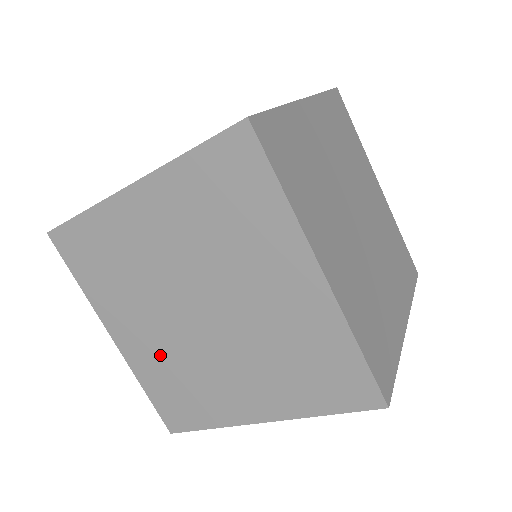
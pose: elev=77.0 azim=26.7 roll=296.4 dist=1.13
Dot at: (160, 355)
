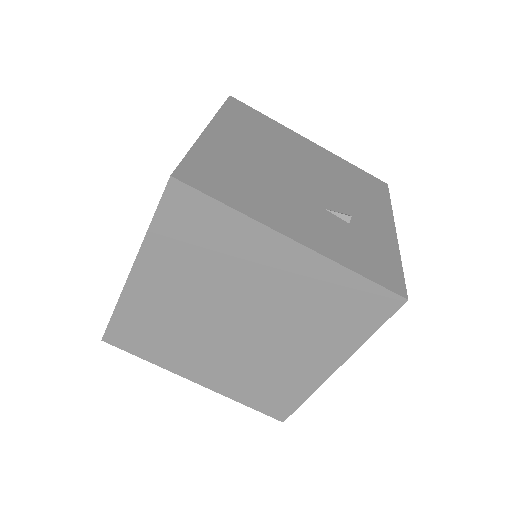
Dot at: (165, 310)
